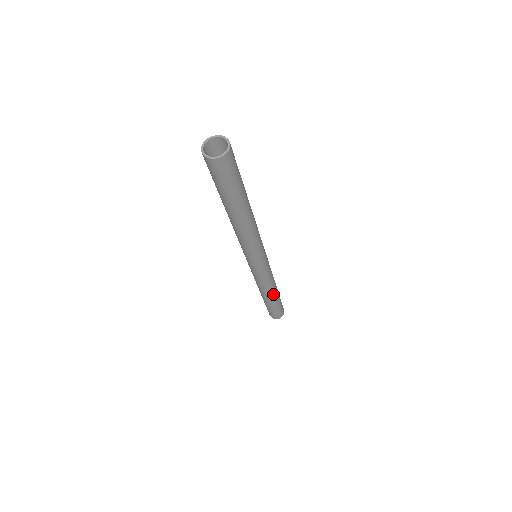
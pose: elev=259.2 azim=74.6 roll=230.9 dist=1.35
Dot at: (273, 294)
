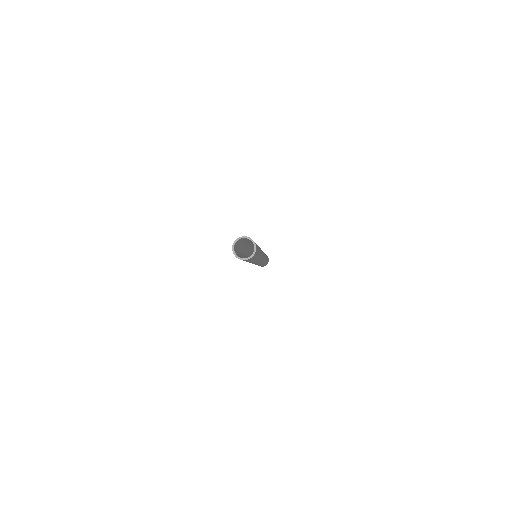
Dot at: occluded
